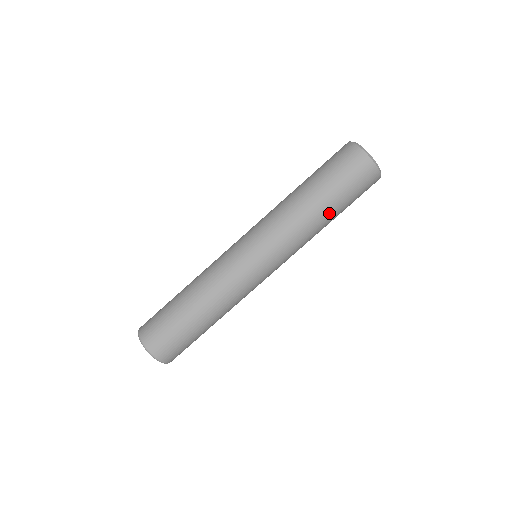
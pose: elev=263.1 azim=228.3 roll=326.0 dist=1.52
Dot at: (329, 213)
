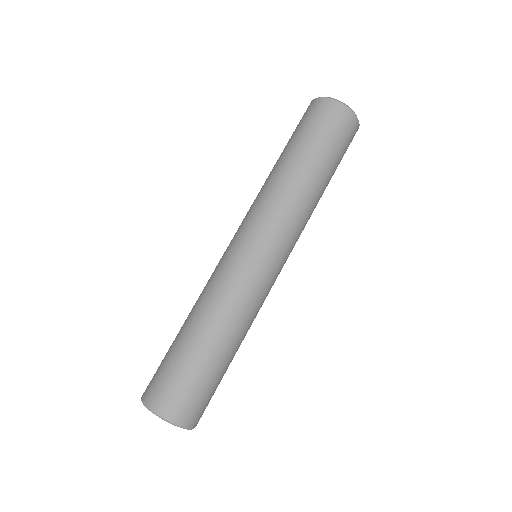
Dot at: (297, 160)
